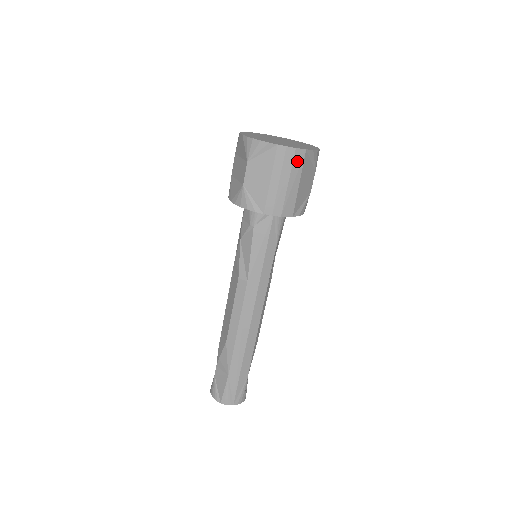
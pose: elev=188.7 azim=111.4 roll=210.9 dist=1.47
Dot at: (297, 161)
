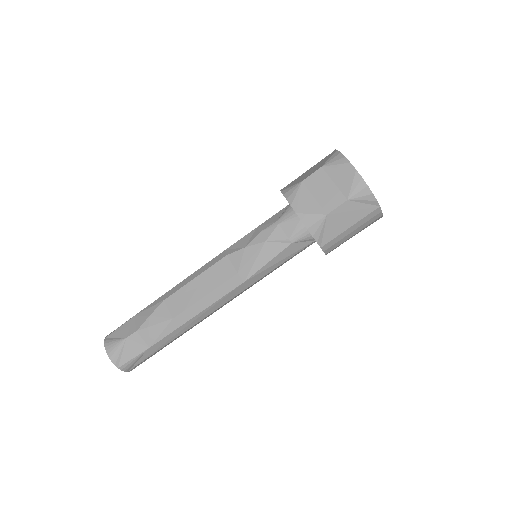
Dot at: (372, 222)
